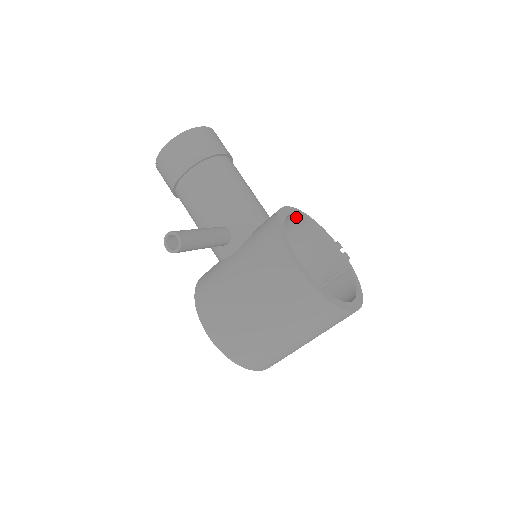
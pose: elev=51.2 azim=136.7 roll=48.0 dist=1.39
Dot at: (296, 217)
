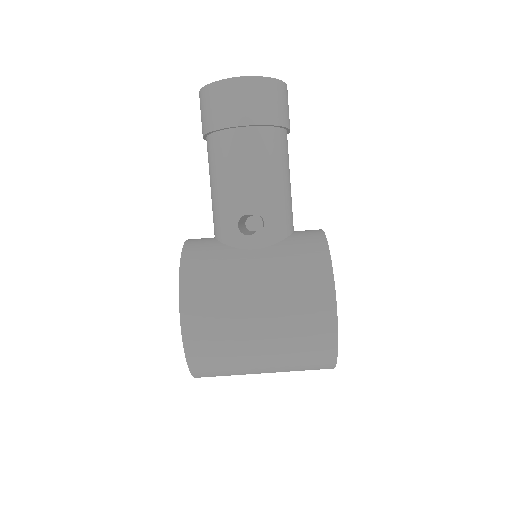
Dot at: occluded
